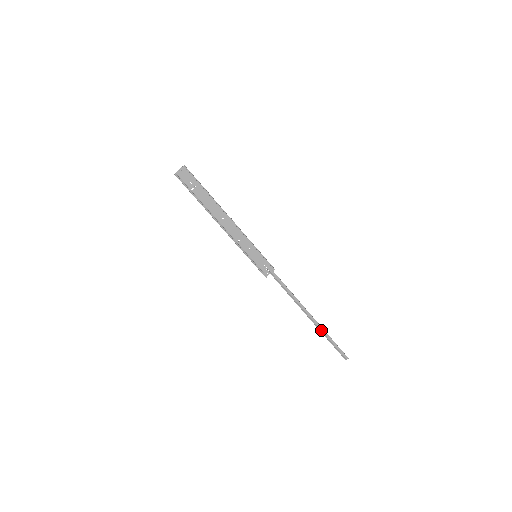
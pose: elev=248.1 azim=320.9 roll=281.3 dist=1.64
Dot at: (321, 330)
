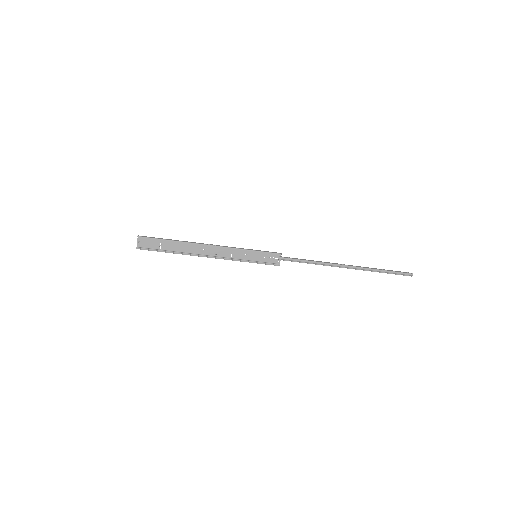
Dot at: (366, 270)
